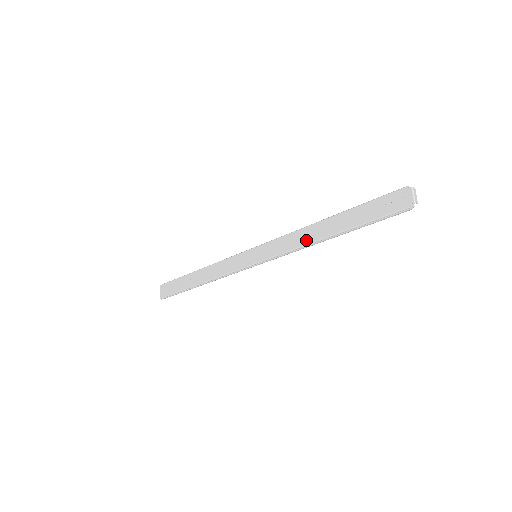
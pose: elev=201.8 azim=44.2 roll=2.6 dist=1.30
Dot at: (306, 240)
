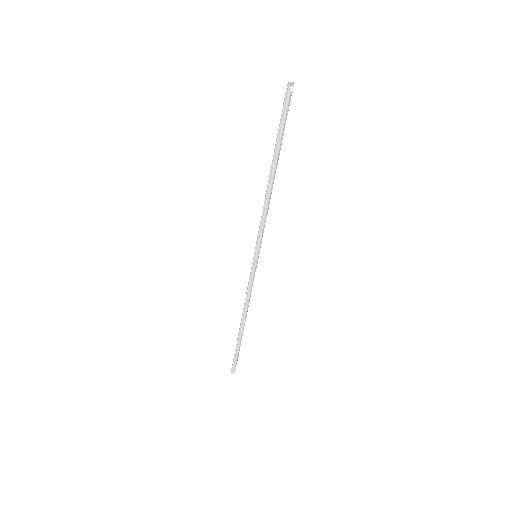
Dot at: occluded
